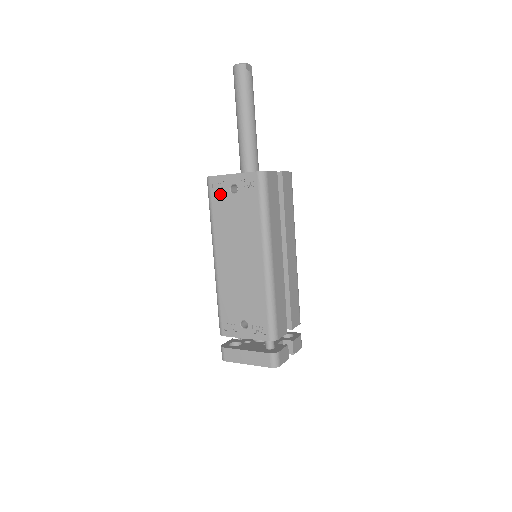
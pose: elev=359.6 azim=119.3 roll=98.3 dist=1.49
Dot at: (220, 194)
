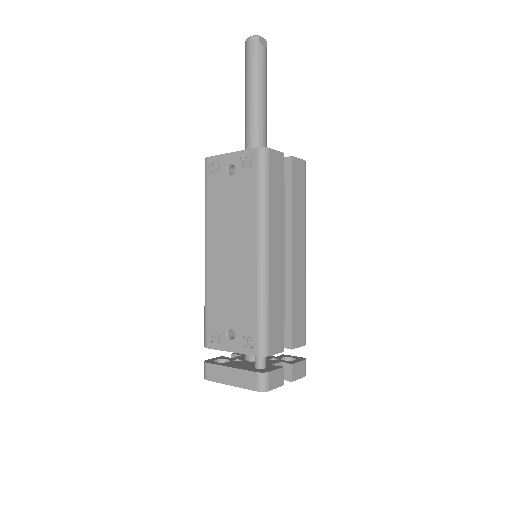
Dot at: (216, 177)
